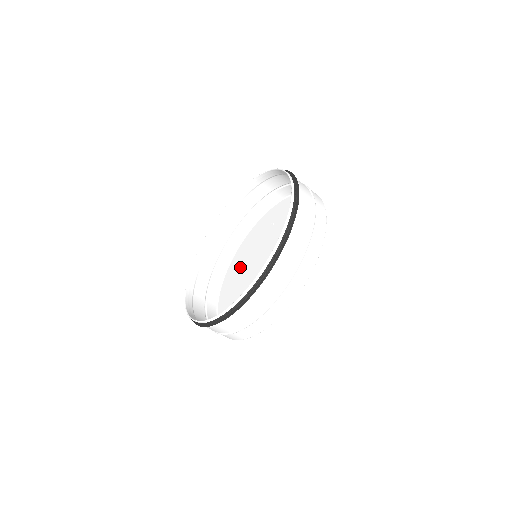
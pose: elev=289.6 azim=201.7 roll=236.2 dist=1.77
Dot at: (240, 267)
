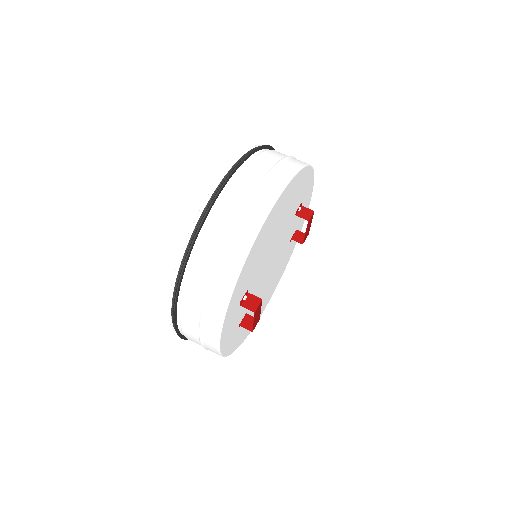
Dot at: (265, 296)
